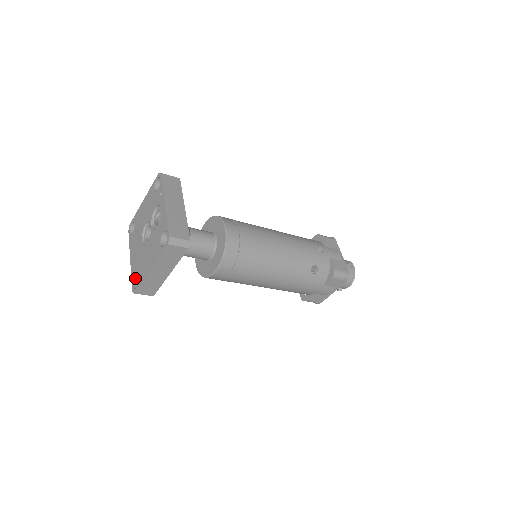
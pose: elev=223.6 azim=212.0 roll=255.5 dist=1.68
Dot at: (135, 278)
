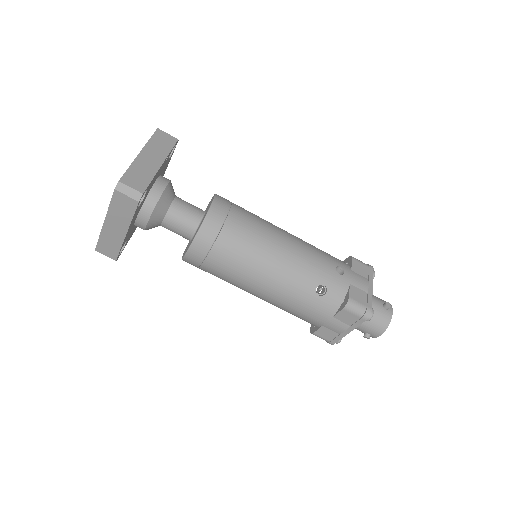
Dot at: occluded
